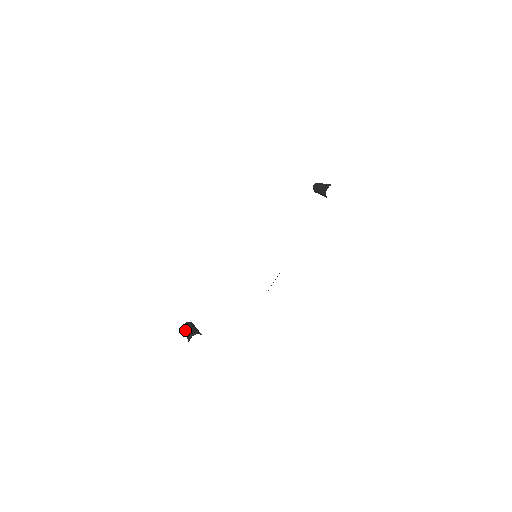
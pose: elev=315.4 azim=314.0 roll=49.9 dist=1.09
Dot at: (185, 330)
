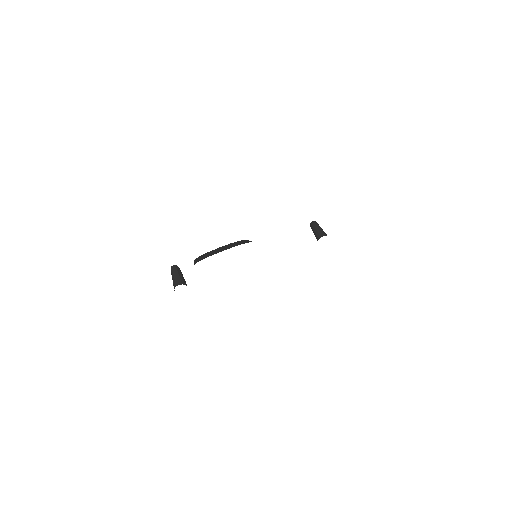
Dot at: (174, 272)
